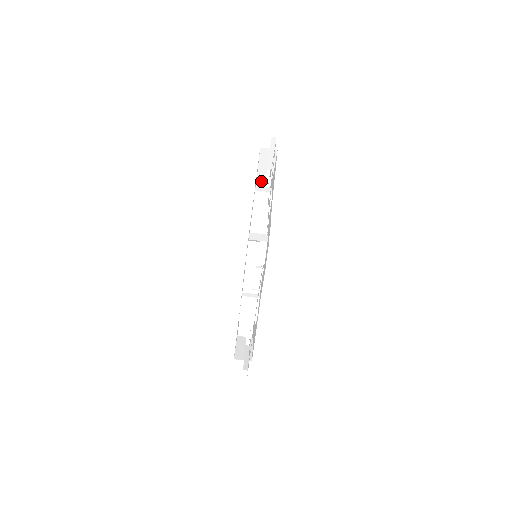
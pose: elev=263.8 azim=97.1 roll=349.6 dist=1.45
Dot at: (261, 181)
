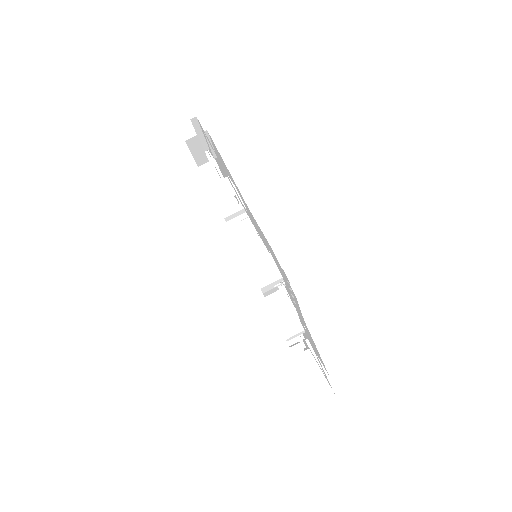
Dot at: occluded
